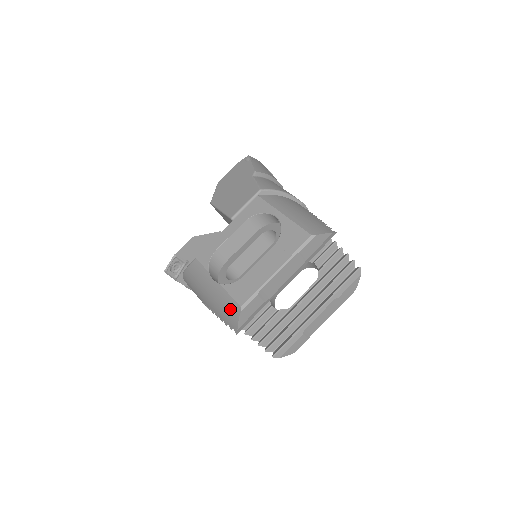
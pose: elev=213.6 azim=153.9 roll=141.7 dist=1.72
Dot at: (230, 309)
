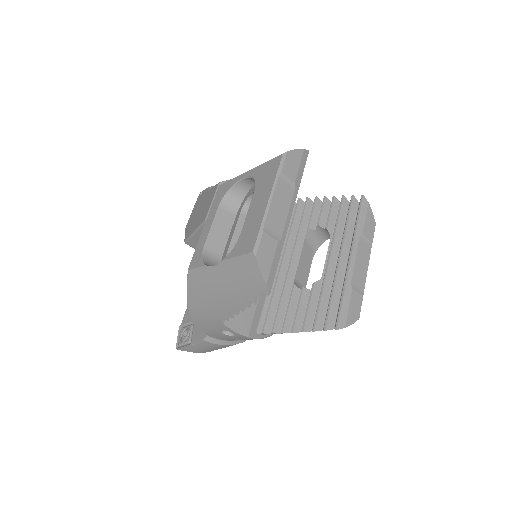
Dot at: (245, 271)
